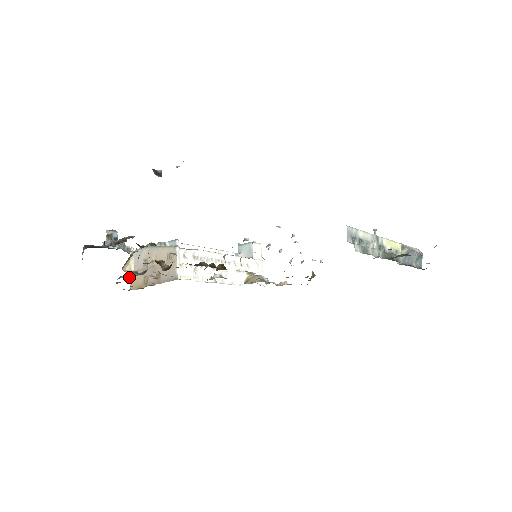
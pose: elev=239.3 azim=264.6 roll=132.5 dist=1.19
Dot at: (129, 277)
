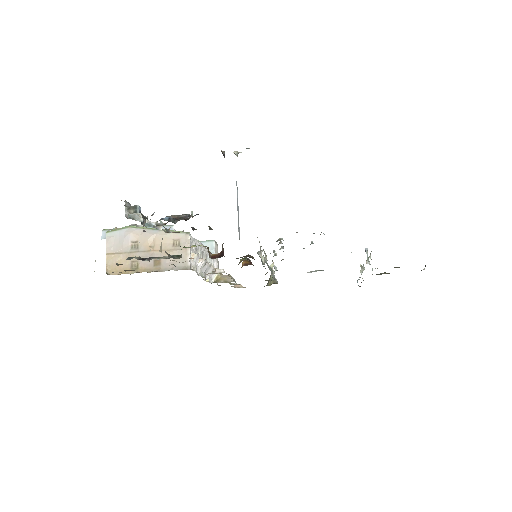
Dot at: (148, 259)
